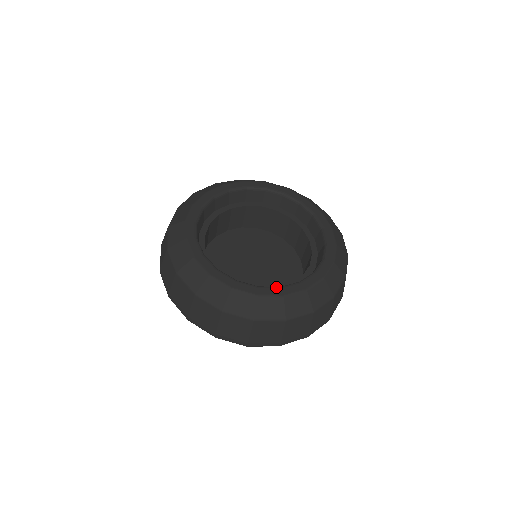
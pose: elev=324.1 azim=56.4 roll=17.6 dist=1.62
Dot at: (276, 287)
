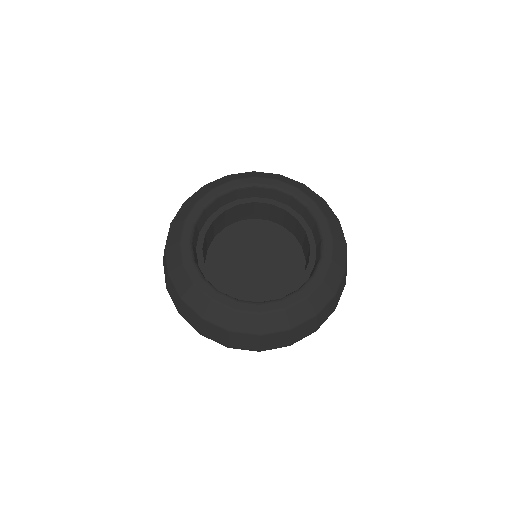
Dot at: (233, 299)
